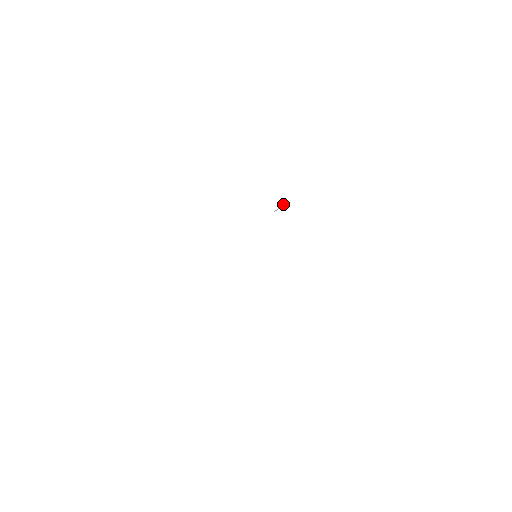
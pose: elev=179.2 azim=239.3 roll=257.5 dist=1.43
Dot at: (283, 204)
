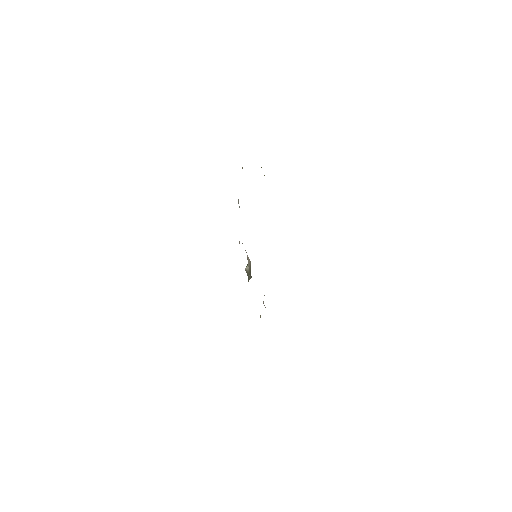
Dot at: occluded
